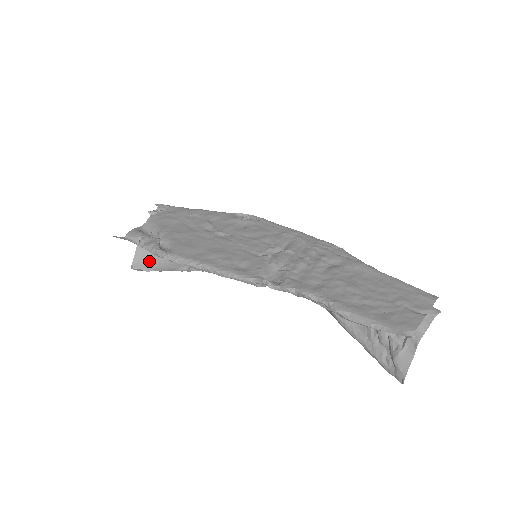
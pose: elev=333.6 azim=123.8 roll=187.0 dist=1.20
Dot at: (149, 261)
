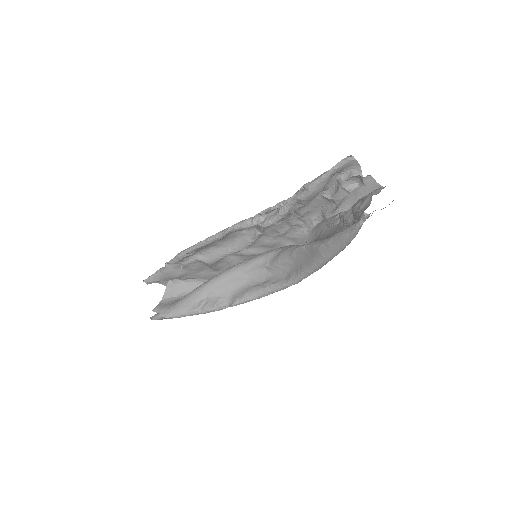
Dot at: (168, 307)
